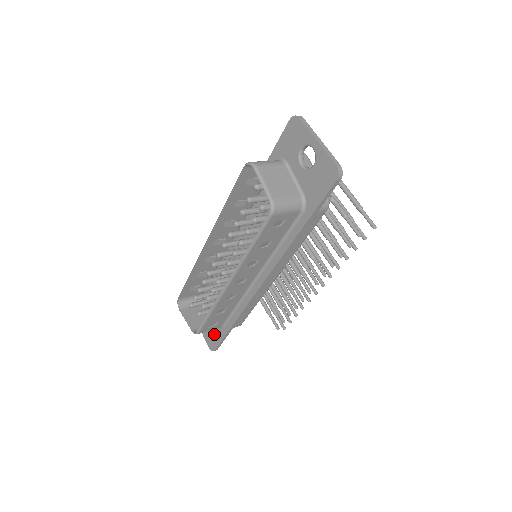
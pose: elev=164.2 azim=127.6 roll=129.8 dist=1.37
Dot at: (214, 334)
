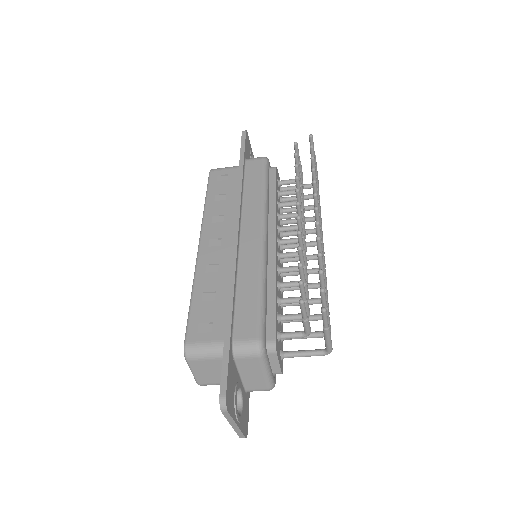
Dot at: occluded
